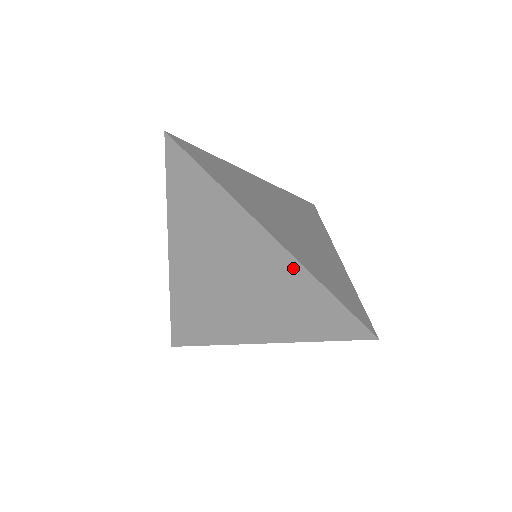
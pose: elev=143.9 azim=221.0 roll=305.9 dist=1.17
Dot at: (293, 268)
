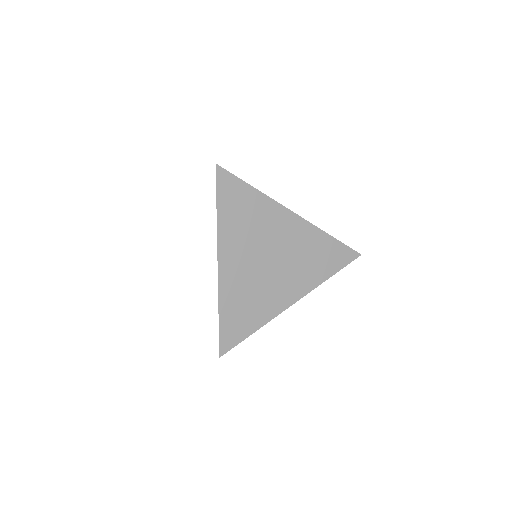
Dot at: (311, 231)
